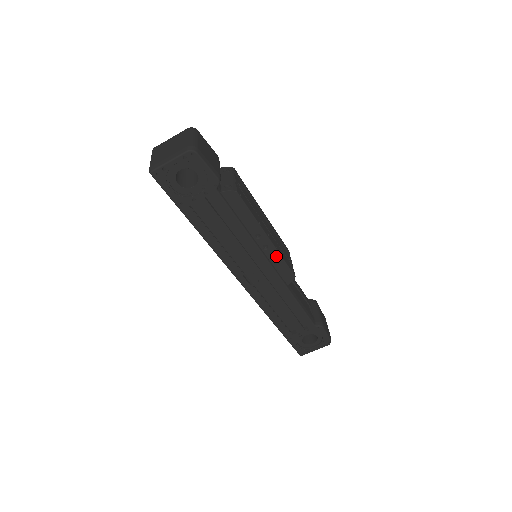
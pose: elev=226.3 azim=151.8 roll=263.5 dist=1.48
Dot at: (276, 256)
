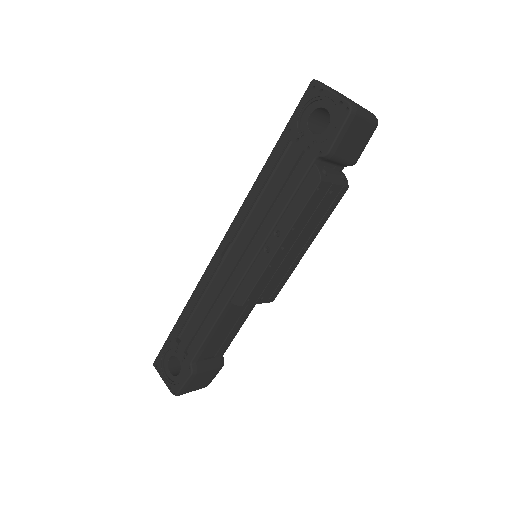
Dot at: (260, 269)
